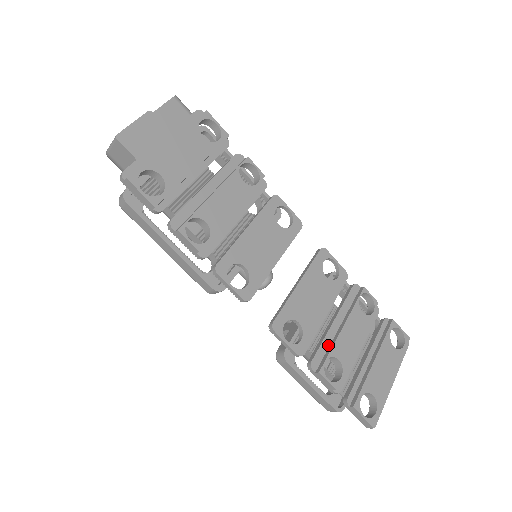
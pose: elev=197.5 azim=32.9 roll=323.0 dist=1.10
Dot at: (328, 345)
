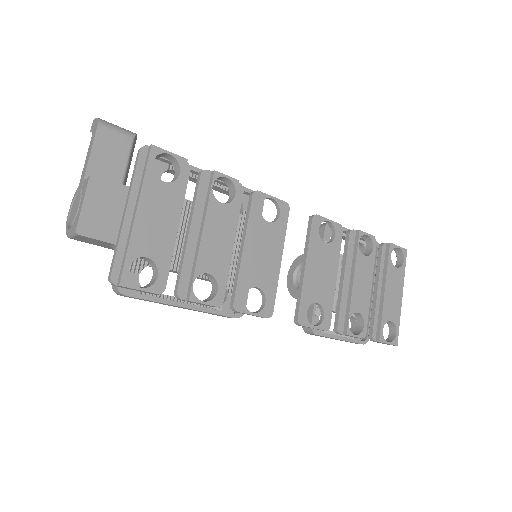
Dot at: (345, 304)
